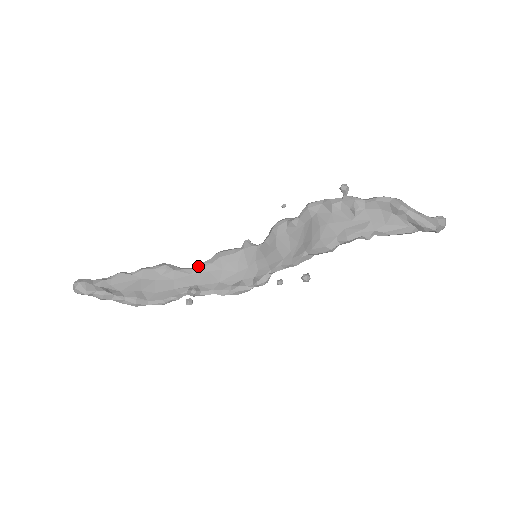
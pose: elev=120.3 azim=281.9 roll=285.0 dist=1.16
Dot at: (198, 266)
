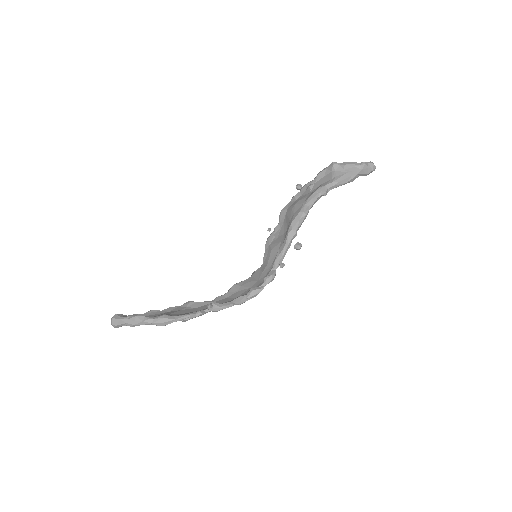
Dot at: (217, 297)
